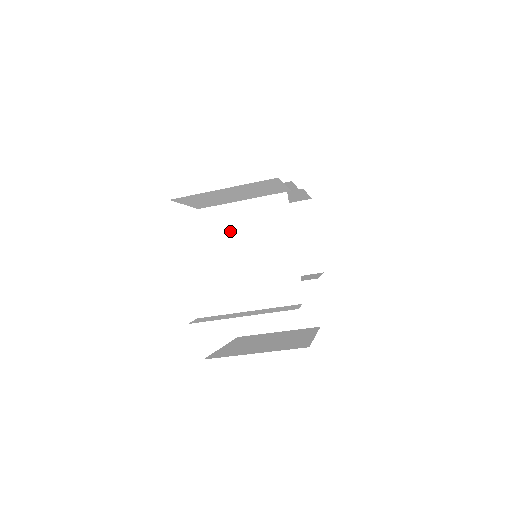
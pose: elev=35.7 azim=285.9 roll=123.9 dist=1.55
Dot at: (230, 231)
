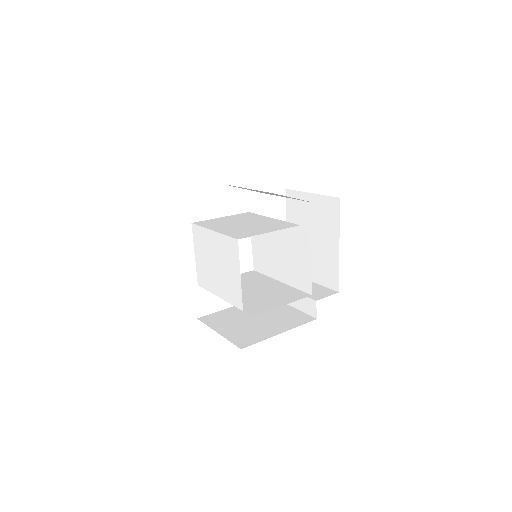
Dot at: occluded
